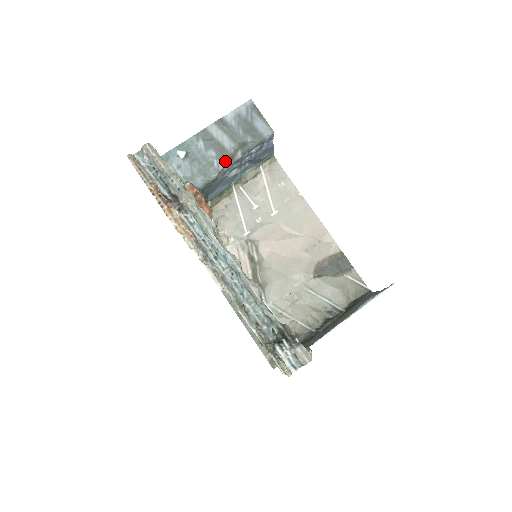
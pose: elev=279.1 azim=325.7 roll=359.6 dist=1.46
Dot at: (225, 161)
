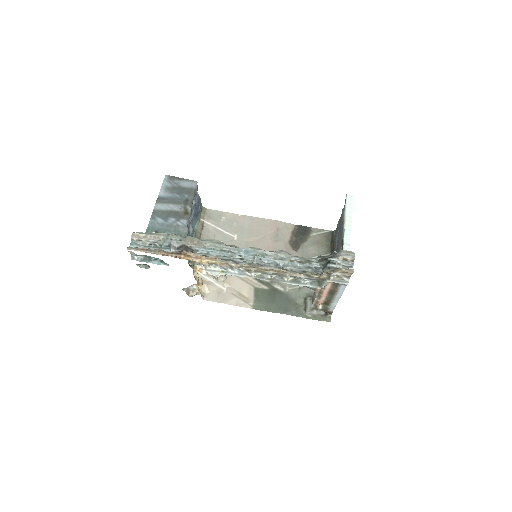
Dot at: (184, 218)
